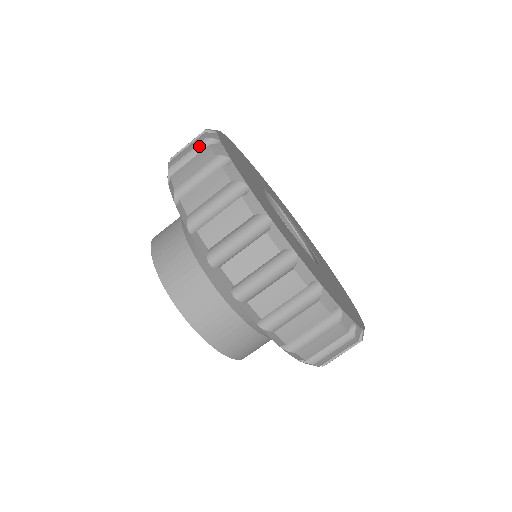
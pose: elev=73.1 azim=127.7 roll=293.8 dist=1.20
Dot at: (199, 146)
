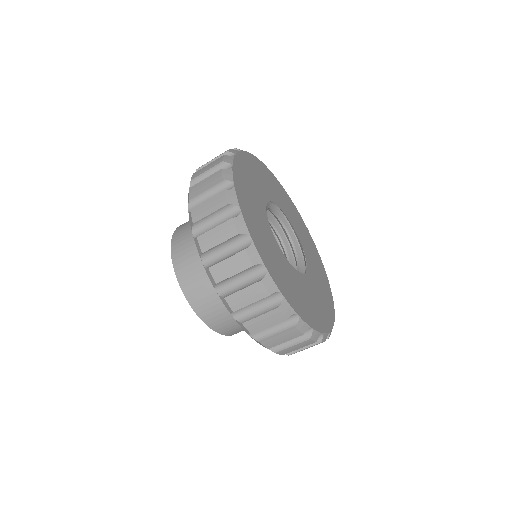
Dot at: (216, 184)
